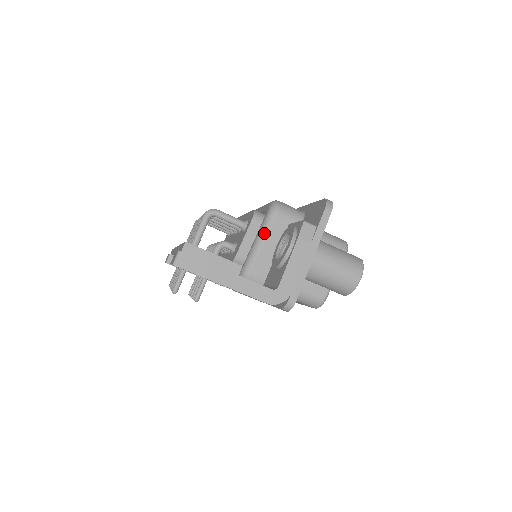
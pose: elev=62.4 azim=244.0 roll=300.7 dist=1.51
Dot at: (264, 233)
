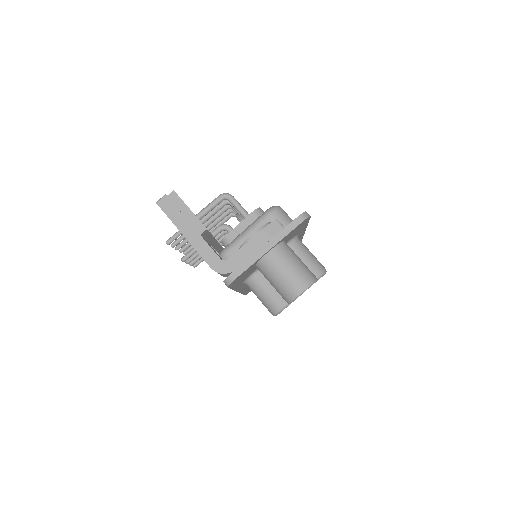
Dot at: (253, 225)
